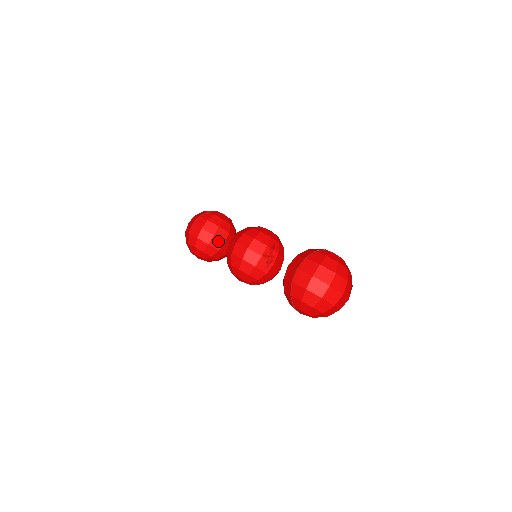
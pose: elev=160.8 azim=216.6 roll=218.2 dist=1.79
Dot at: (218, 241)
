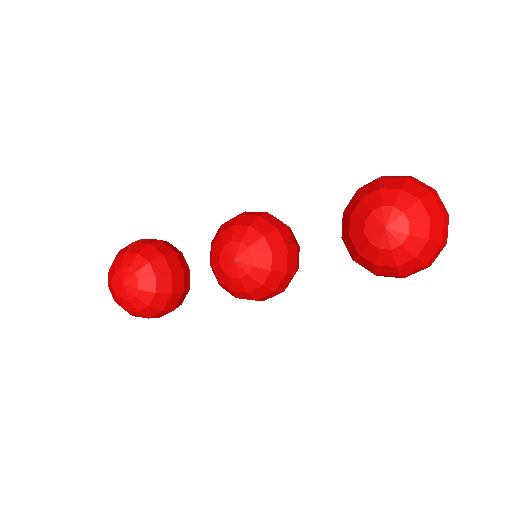
Dot at: (176, 262)
